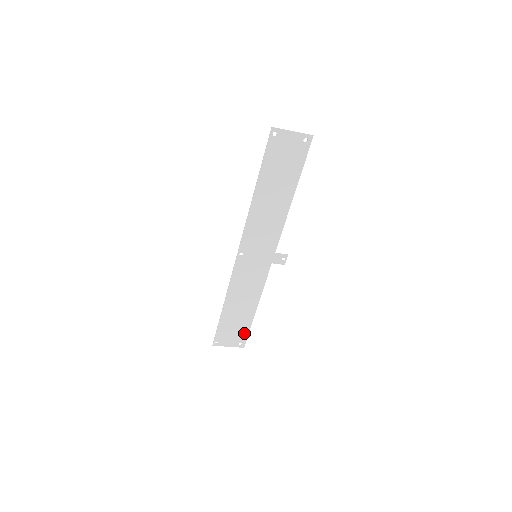
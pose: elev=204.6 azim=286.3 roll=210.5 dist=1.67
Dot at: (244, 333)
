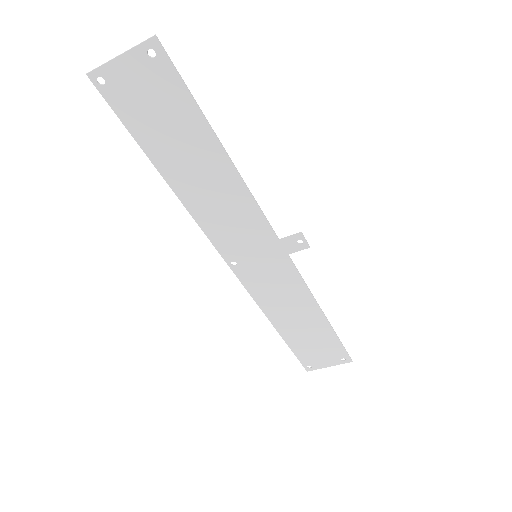
Dot at: (336, 347)
